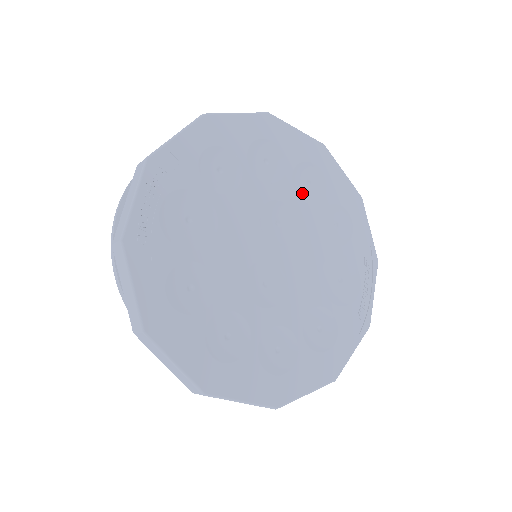
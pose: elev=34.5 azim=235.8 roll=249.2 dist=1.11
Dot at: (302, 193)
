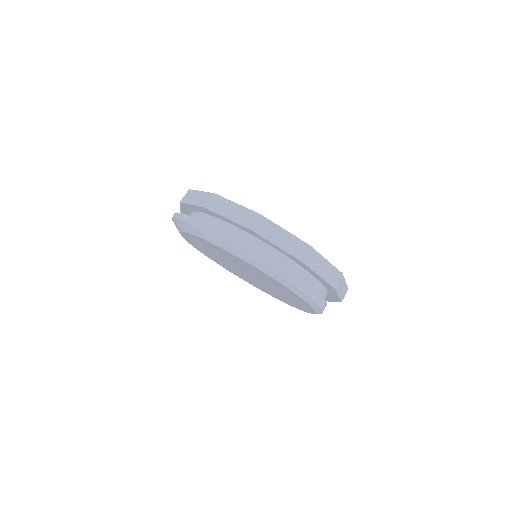
Dot at: occluded
